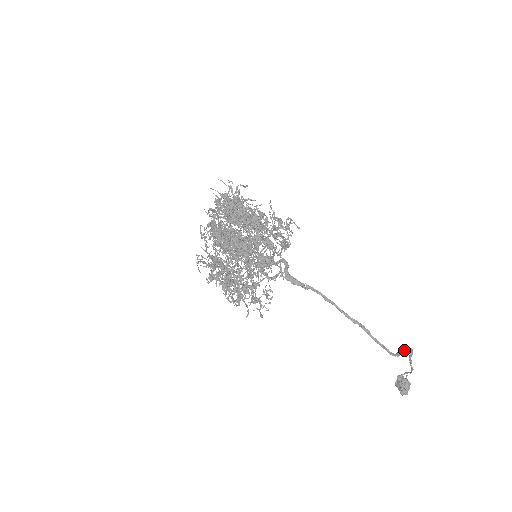
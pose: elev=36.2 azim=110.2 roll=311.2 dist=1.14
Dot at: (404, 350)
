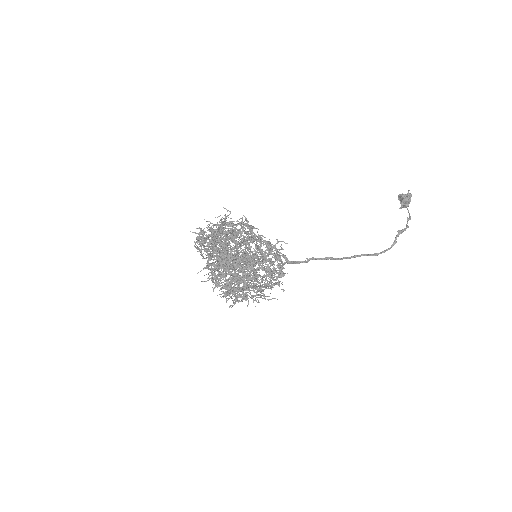
Dot at: (400, 233)
